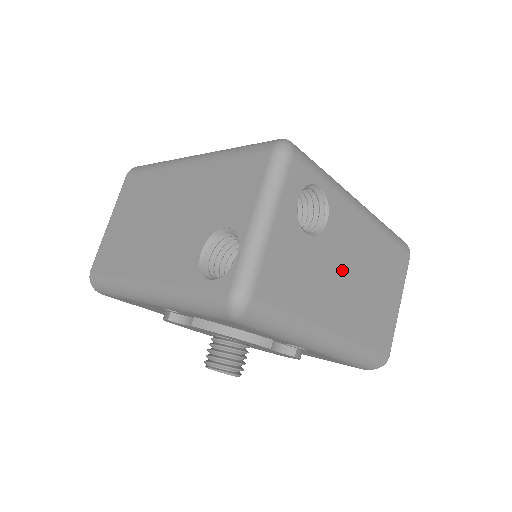
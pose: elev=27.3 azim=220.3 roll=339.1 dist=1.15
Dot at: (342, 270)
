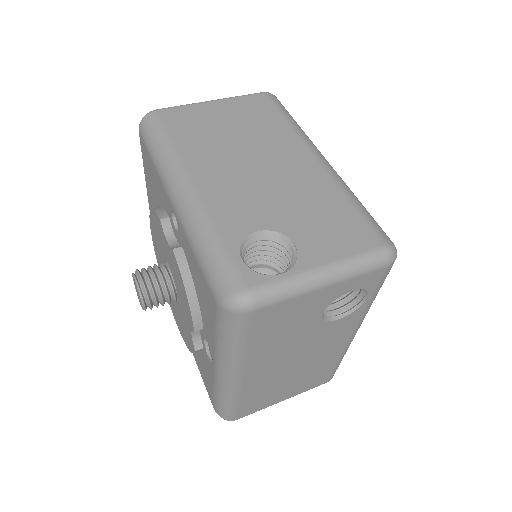
Dot at: (300, 351)
